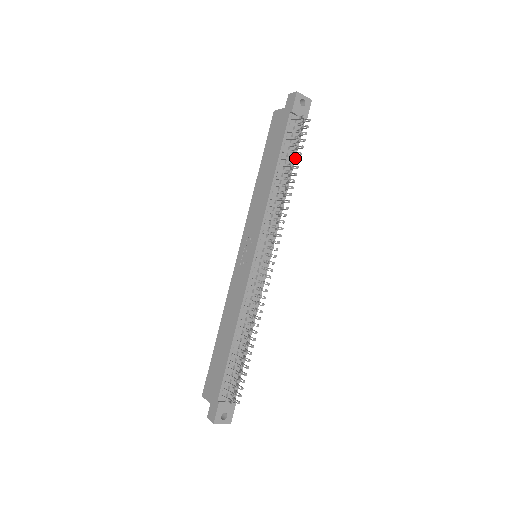
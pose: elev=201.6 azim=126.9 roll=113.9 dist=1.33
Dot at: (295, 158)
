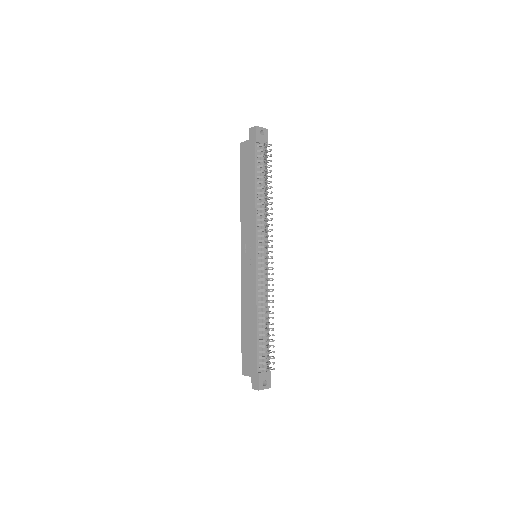
Dot at: occluded
